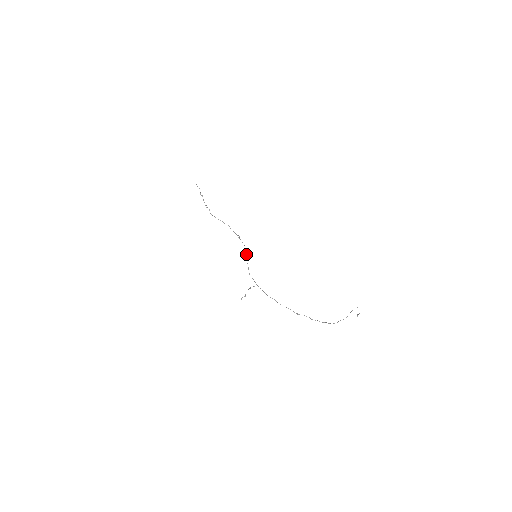
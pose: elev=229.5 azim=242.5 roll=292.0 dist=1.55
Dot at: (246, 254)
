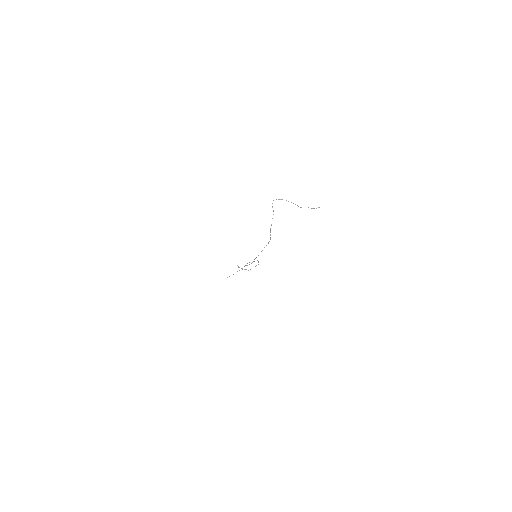
Dot at: occluded
